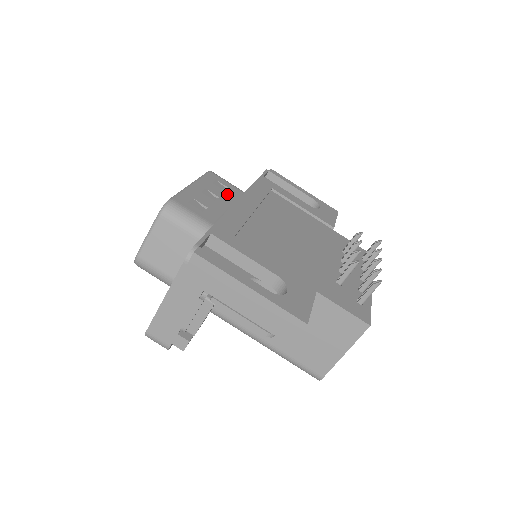
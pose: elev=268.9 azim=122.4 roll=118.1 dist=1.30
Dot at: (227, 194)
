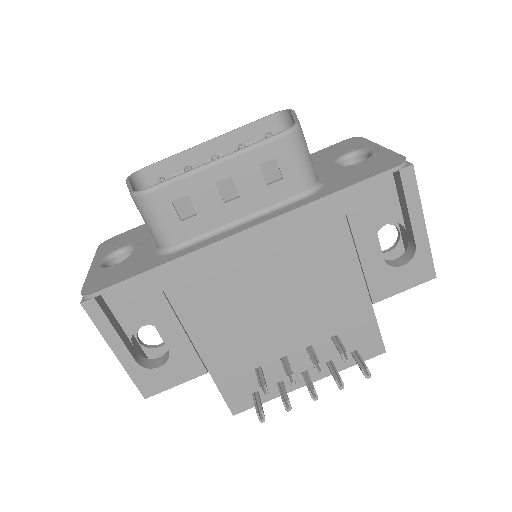
Dot at: (264, 192)
